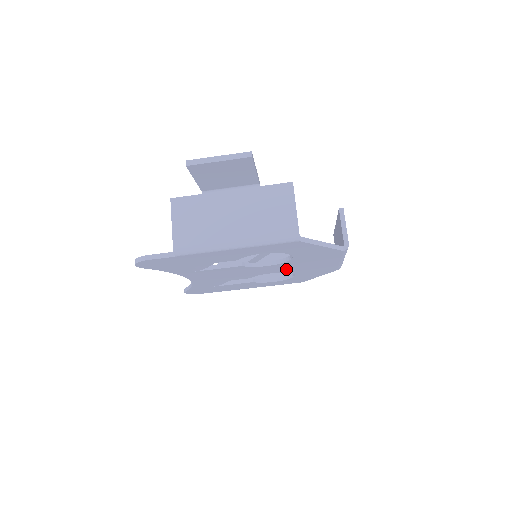
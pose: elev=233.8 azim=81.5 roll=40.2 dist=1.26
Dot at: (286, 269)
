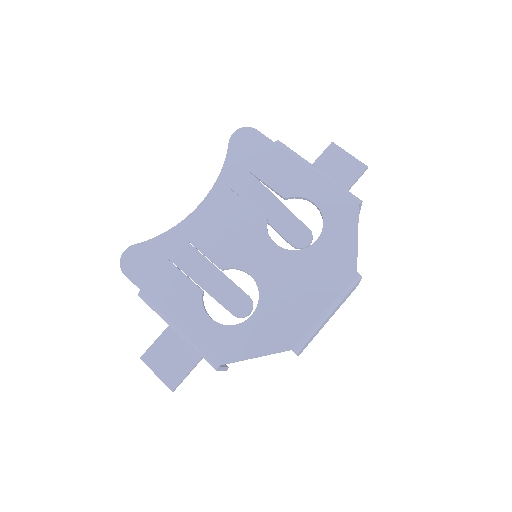
Dot at: (271, 278)
